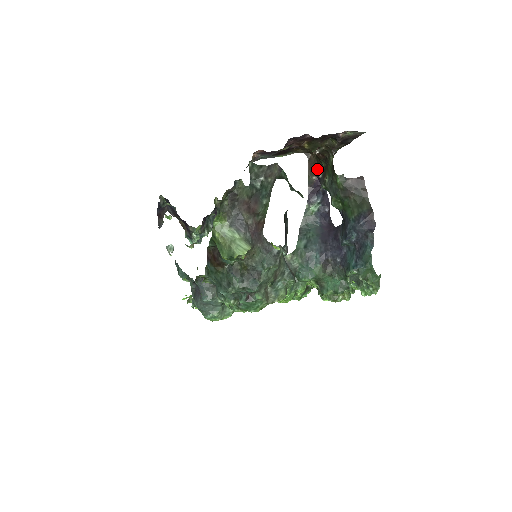
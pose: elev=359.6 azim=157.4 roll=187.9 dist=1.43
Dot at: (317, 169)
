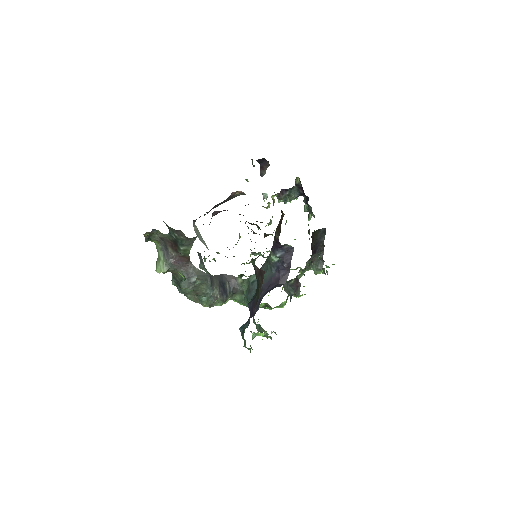
Dot at: (280, 231)
